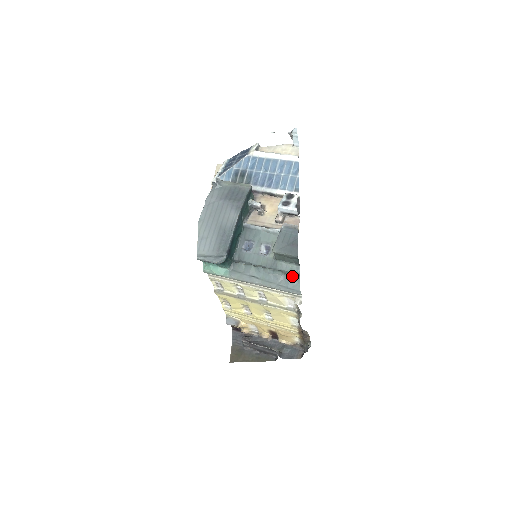
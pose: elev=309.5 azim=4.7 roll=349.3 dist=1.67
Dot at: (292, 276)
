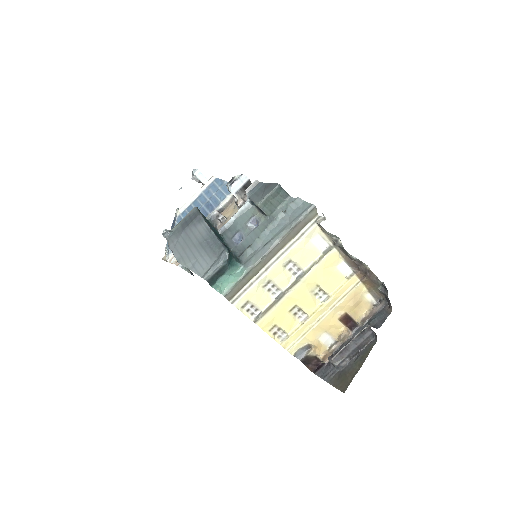
Dot at: (293, 204)
